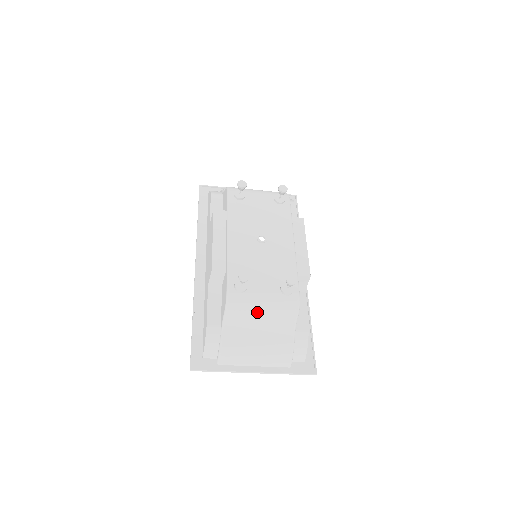
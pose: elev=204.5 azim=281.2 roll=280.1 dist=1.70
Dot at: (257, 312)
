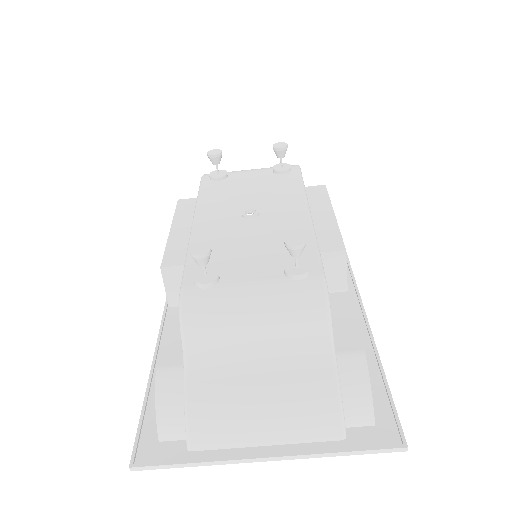
Dot at: (243, 321)
